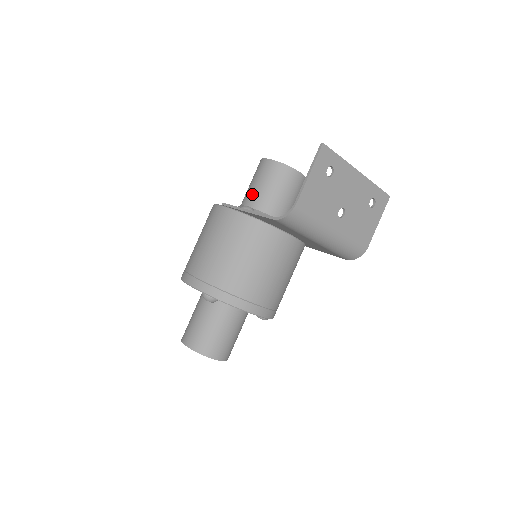
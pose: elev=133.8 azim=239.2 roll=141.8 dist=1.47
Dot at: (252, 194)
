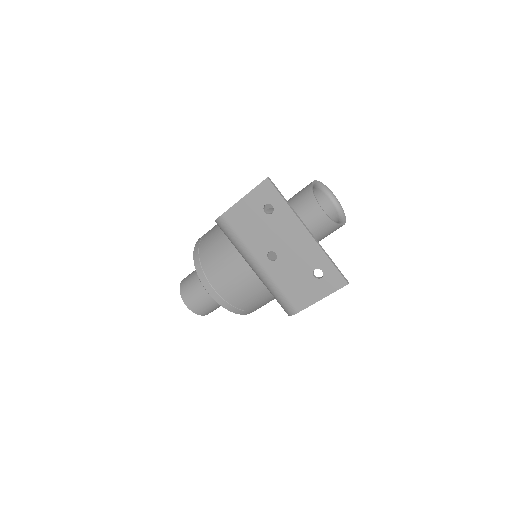
Dot at: occluded
